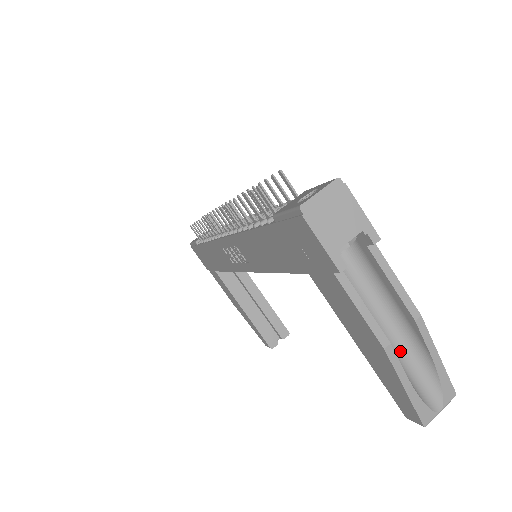
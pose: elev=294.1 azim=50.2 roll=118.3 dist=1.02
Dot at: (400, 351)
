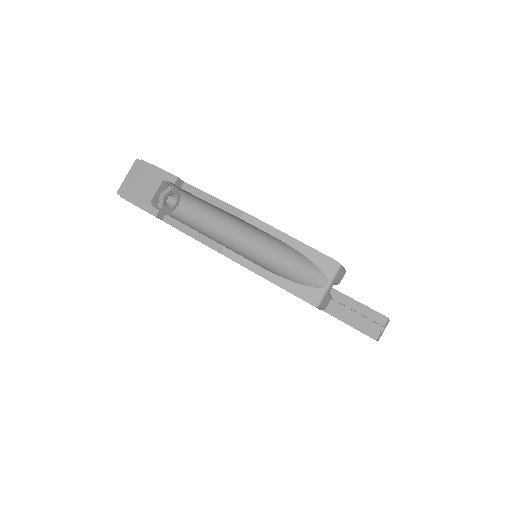
Dot at: (262, 251)
